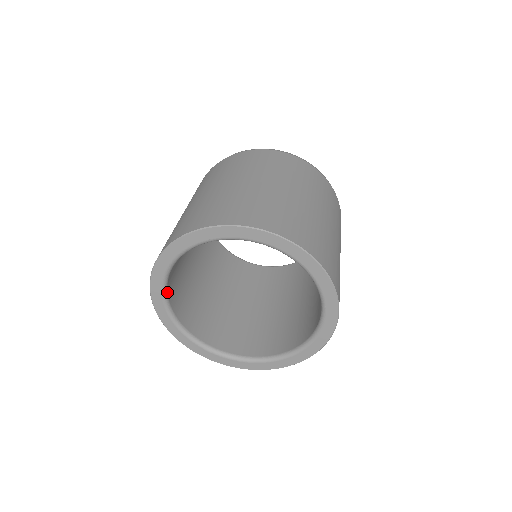
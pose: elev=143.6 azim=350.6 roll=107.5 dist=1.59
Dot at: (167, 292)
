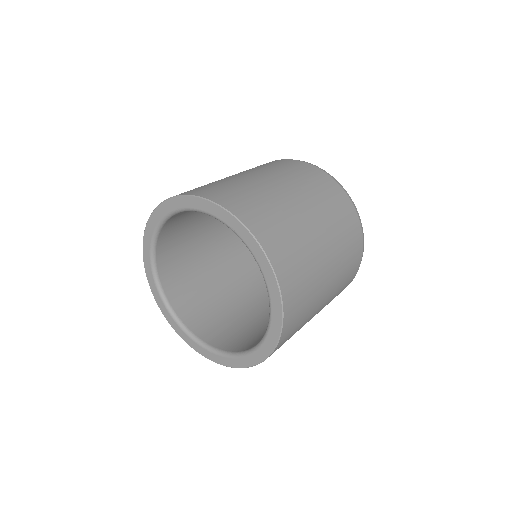
Dot at: (156, 262)
